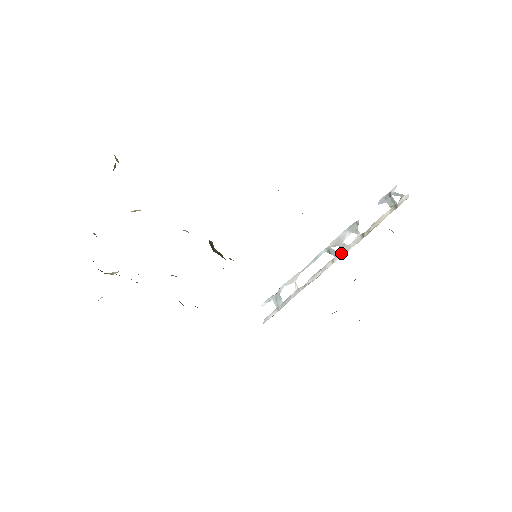
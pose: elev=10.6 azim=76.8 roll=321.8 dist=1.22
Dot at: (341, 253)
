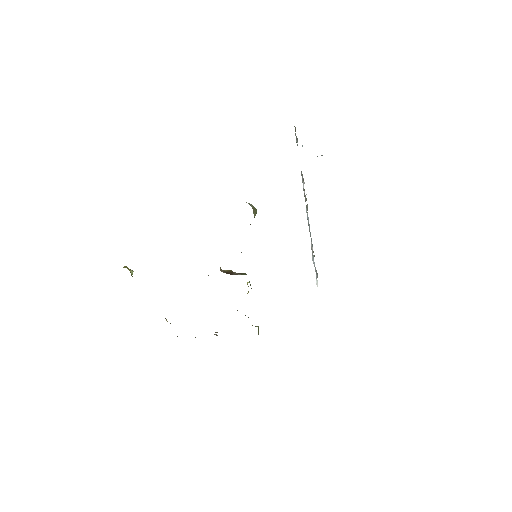
Dot at: occluded
